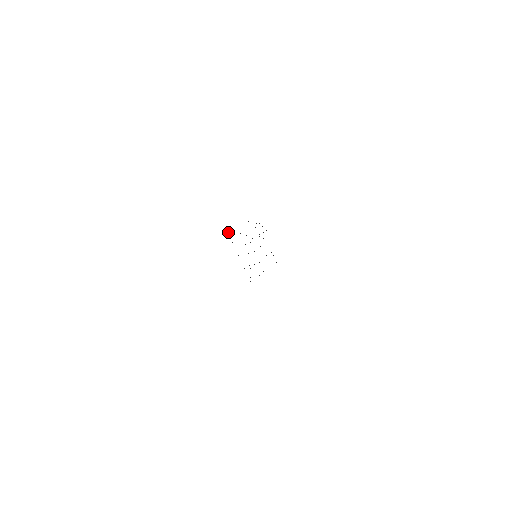
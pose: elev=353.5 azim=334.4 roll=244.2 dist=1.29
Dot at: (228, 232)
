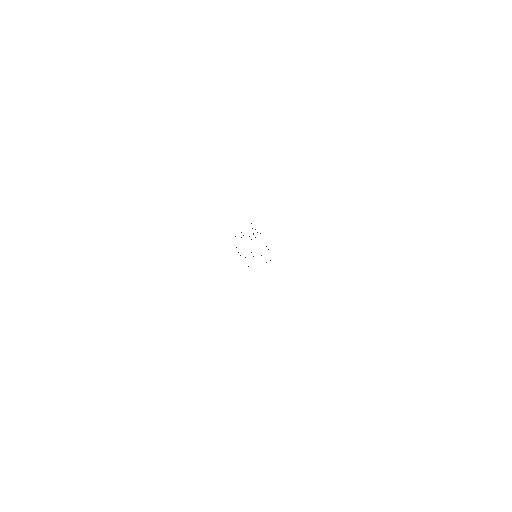
Dot at: occluded
